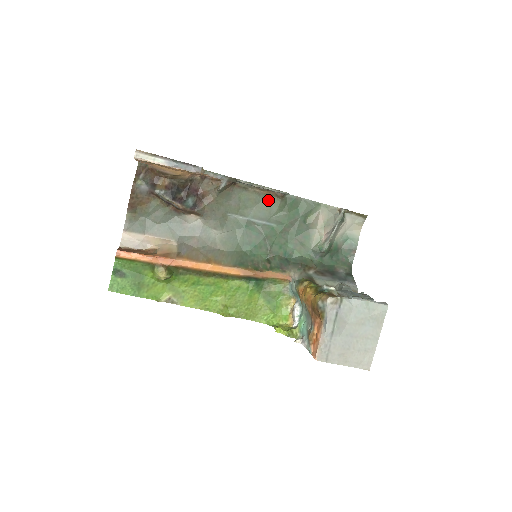
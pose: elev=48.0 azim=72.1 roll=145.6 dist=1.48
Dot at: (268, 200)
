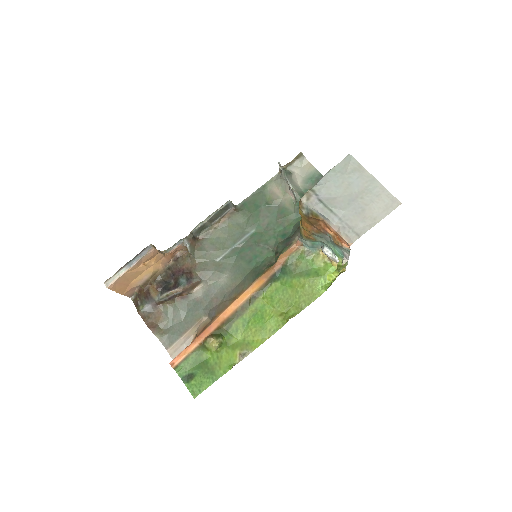
Dot at: (230, 223)
